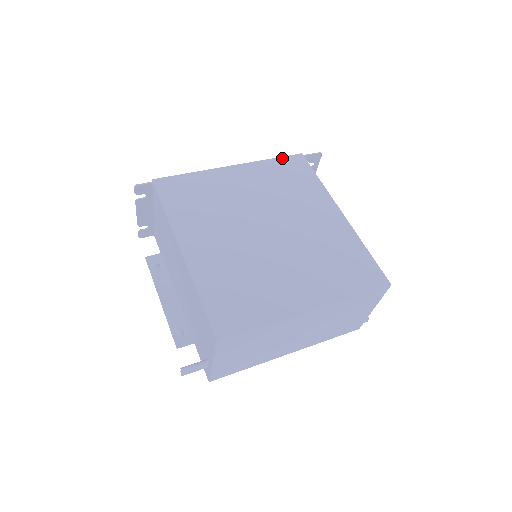
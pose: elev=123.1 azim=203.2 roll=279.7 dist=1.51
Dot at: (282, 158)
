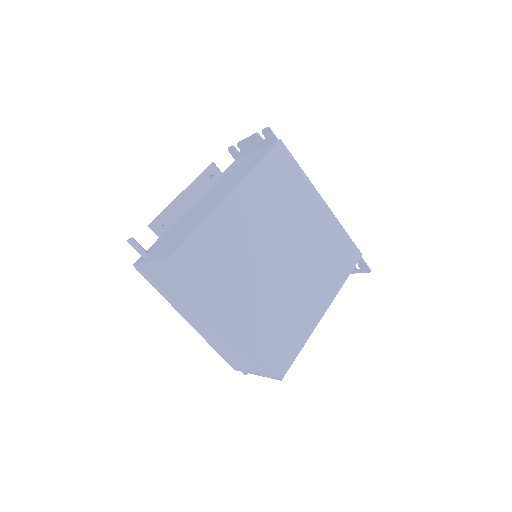
Dot at: (350, 240)
